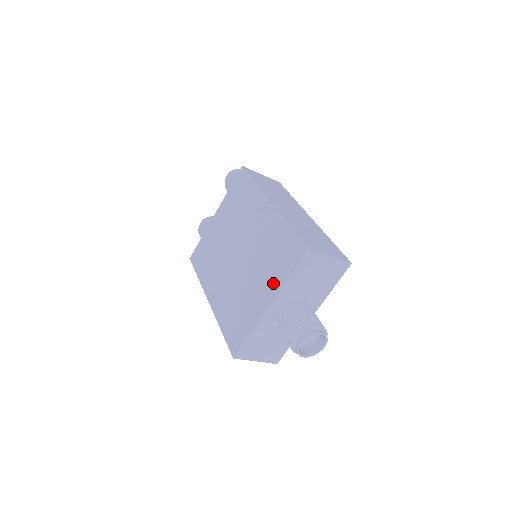
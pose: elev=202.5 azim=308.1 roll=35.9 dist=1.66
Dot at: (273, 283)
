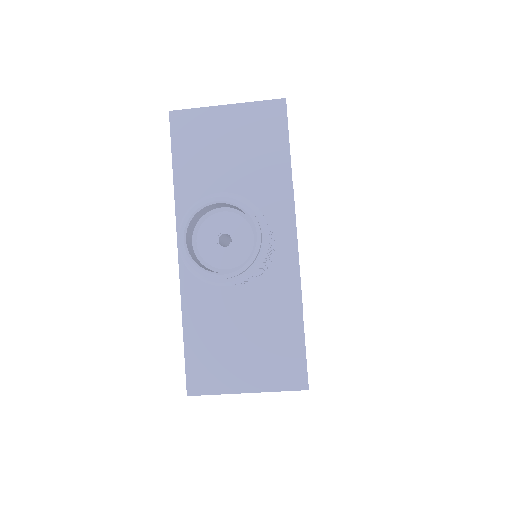
Dot at: occluded
